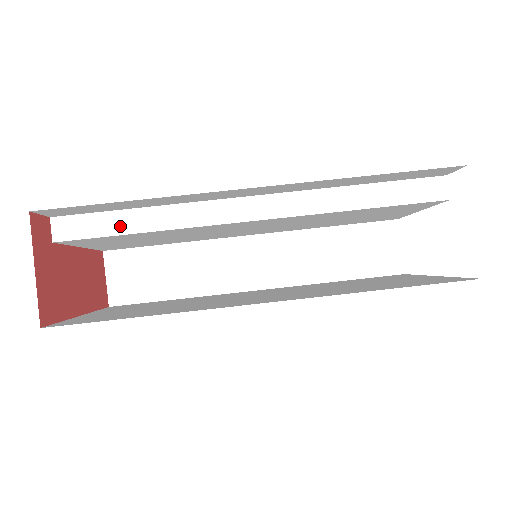
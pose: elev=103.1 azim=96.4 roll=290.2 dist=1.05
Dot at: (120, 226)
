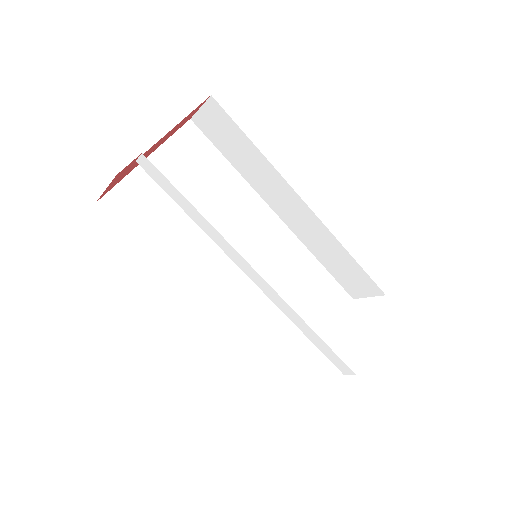
Dot at: (179, 201)
